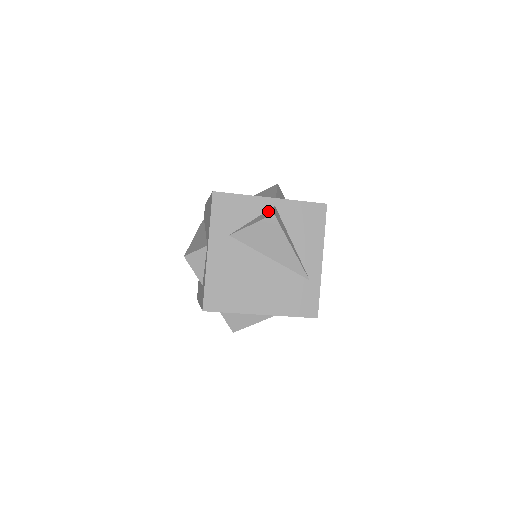
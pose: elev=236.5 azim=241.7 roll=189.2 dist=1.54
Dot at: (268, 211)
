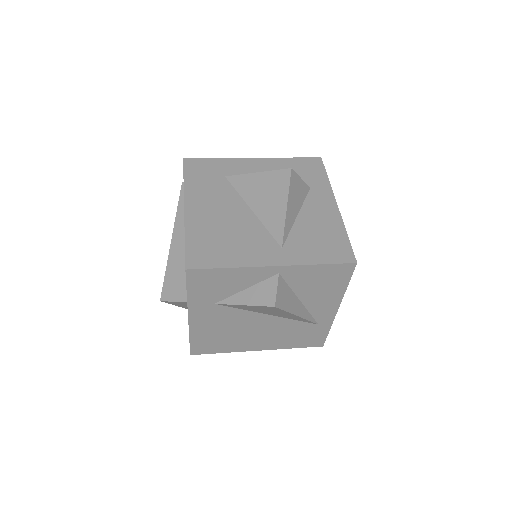
Dot at: (268, 284)
